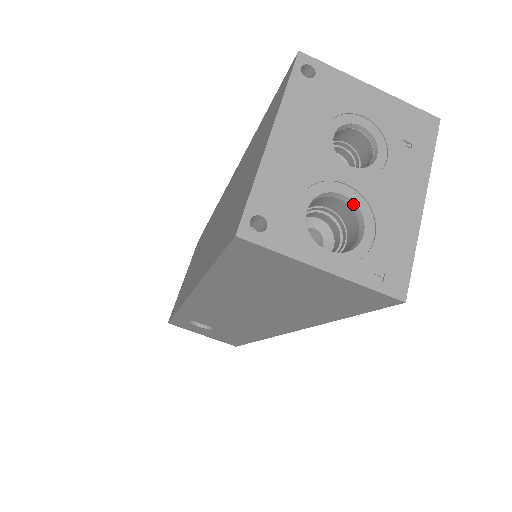
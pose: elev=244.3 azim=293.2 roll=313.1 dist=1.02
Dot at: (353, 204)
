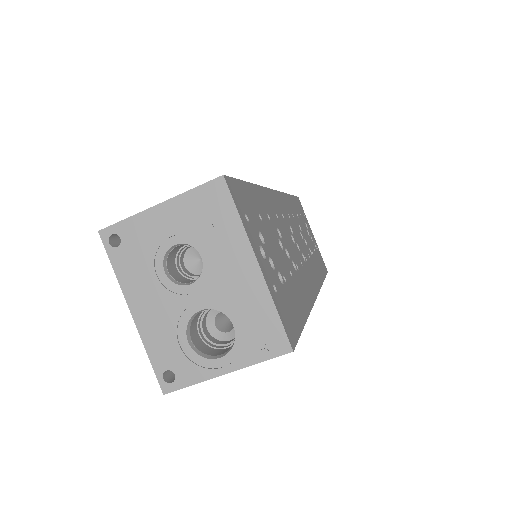
Dot at: occluded
